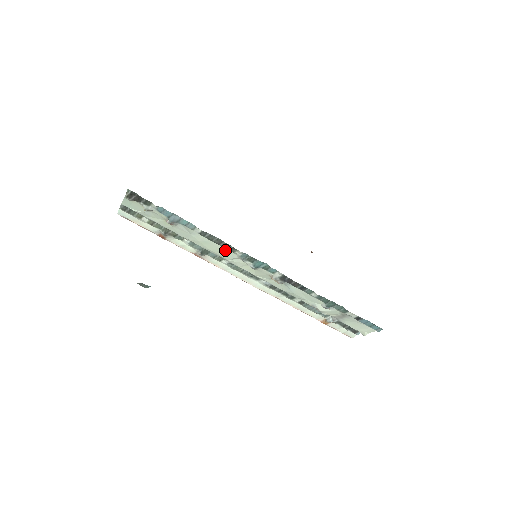
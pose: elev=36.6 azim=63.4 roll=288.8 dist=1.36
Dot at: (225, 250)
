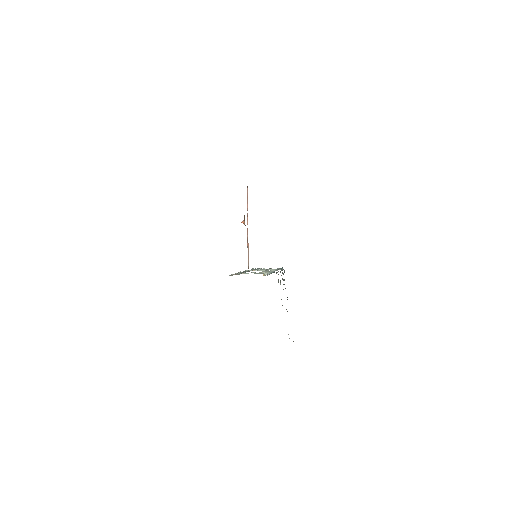
Dot at: occluded
